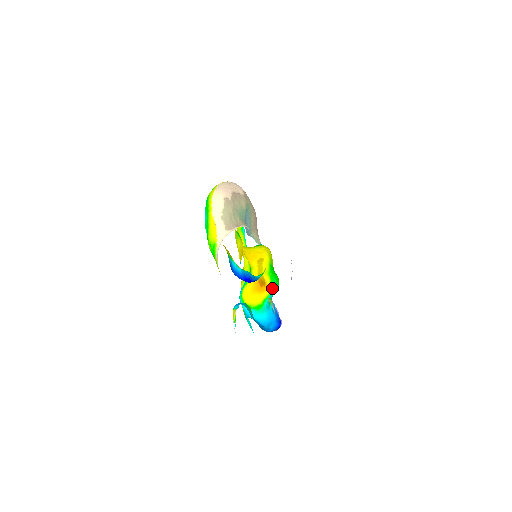
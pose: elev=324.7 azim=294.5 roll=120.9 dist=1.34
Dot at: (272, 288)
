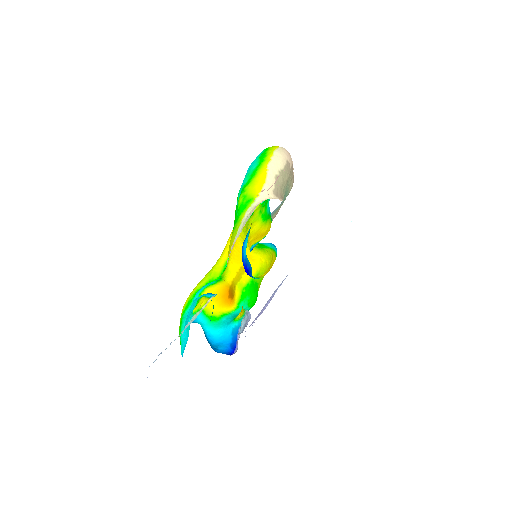
Dot at: (238, 307)
